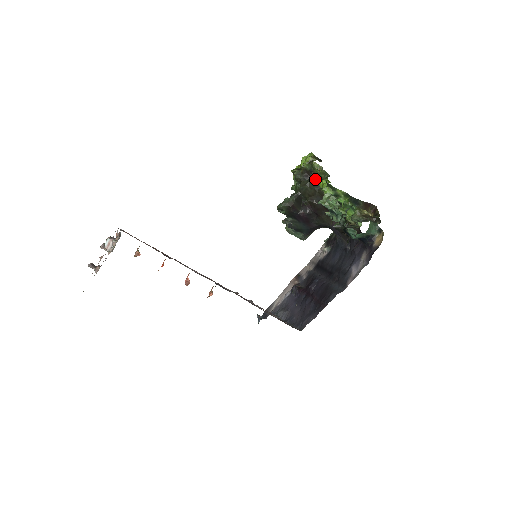
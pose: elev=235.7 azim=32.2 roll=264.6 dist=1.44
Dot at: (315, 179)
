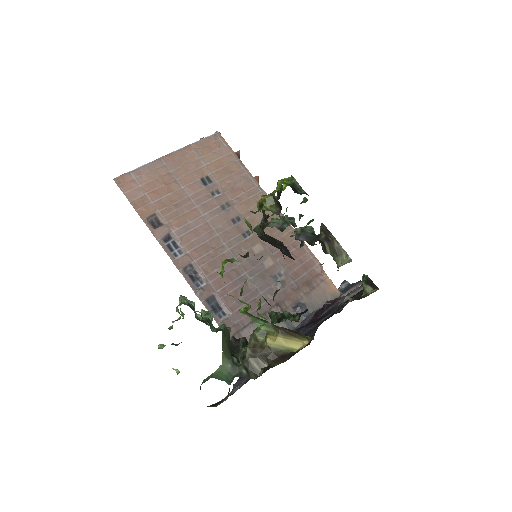
Dot at: occluded
